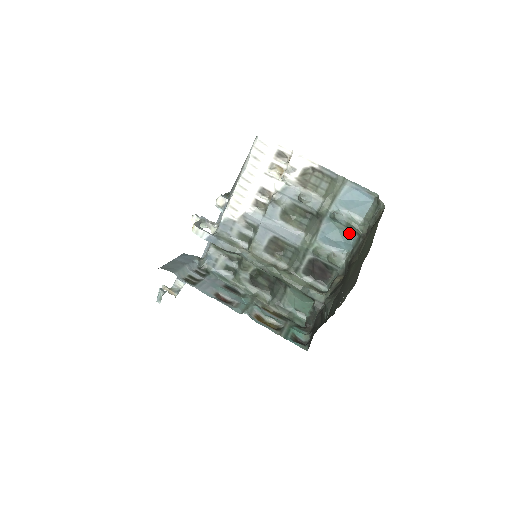
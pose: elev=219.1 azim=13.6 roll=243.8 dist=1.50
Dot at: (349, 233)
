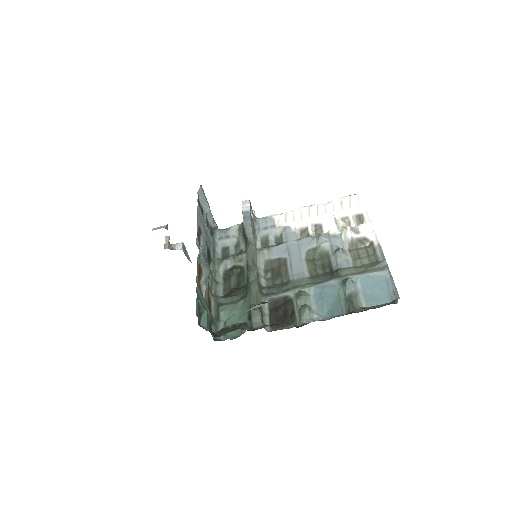
Dot at: (342, 307)
